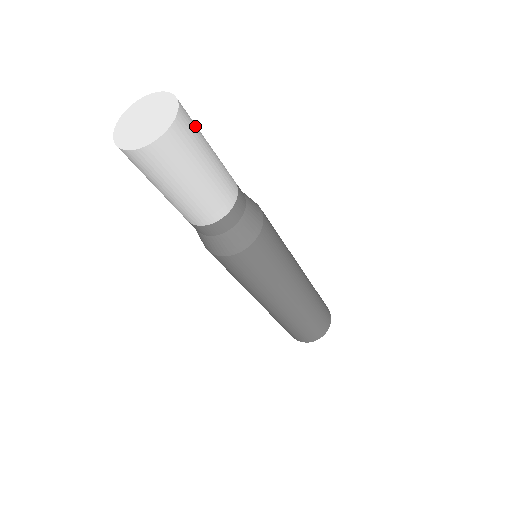
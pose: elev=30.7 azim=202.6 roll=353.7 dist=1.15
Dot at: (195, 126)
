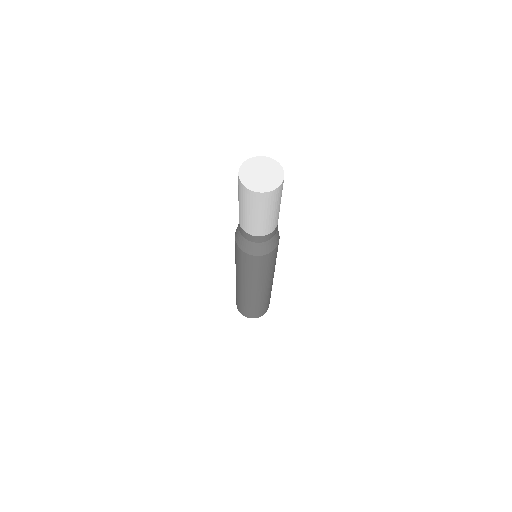
Dot at: occluded
